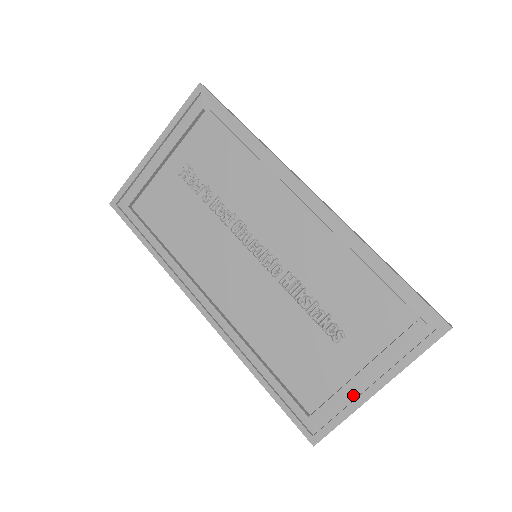
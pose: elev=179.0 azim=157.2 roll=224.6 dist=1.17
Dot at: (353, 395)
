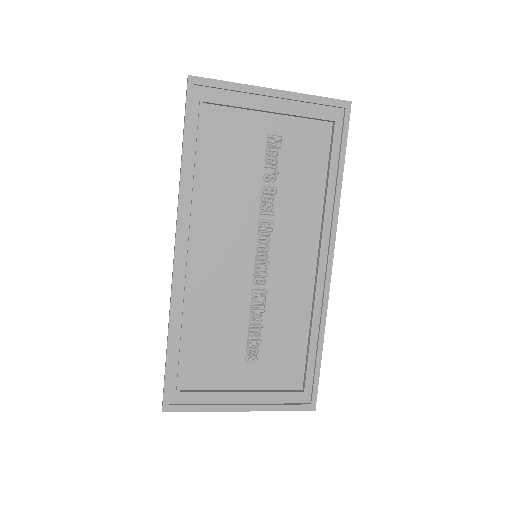
Dot at: (223, 401)
